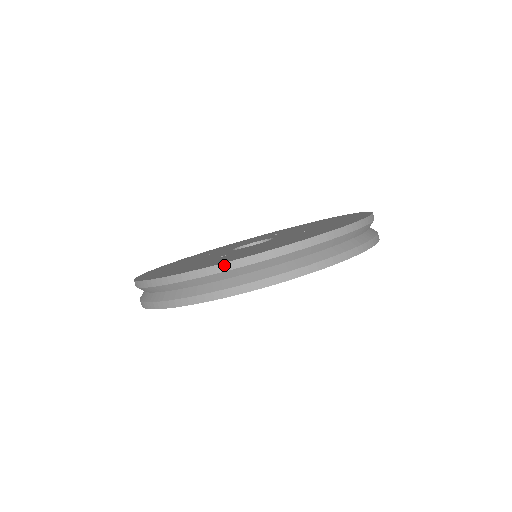
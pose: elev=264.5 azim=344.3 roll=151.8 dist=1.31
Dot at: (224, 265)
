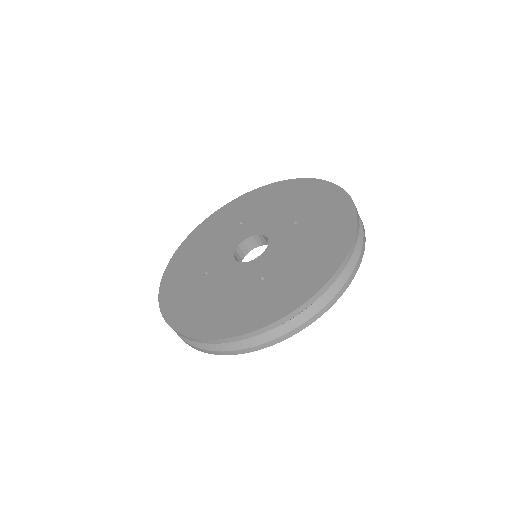
Dot at: (165, 320)
